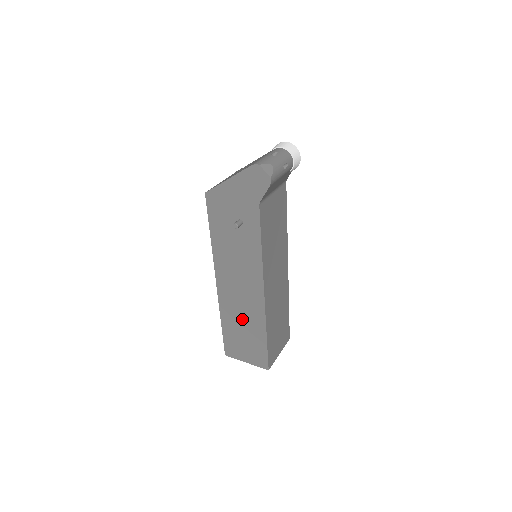
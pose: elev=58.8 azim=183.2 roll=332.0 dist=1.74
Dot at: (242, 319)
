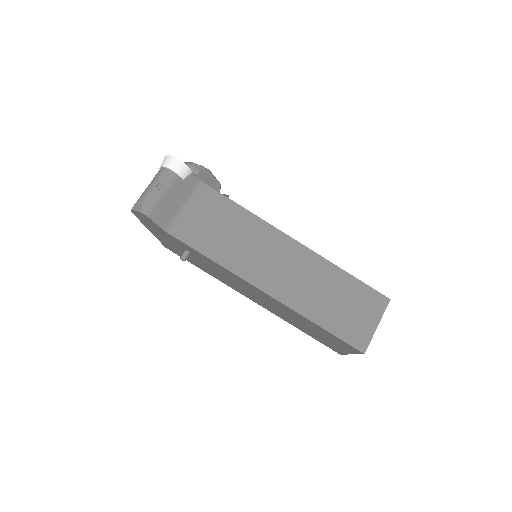
Dot at: (294, 319)
